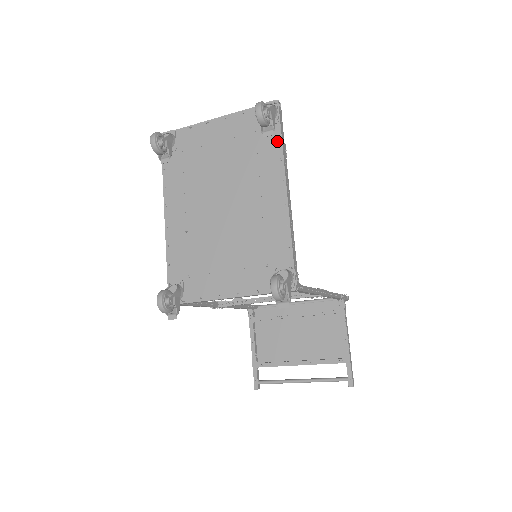
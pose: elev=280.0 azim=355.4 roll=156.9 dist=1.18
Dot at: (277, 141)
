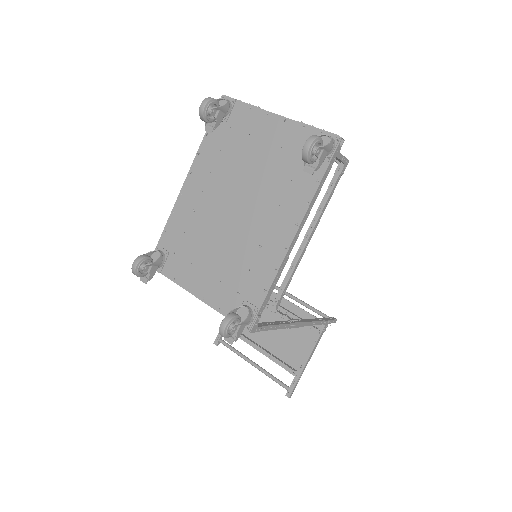
Dot at: (315, 181)
